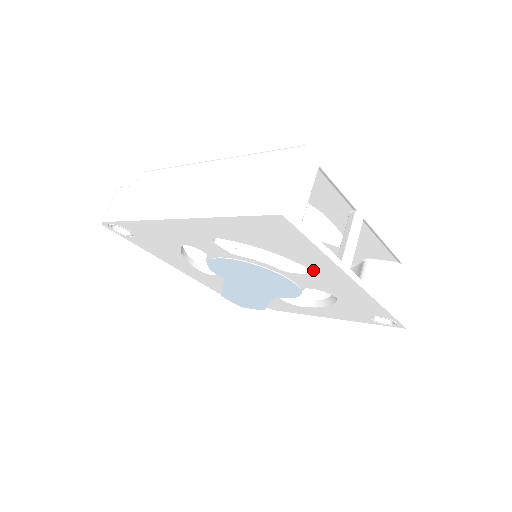
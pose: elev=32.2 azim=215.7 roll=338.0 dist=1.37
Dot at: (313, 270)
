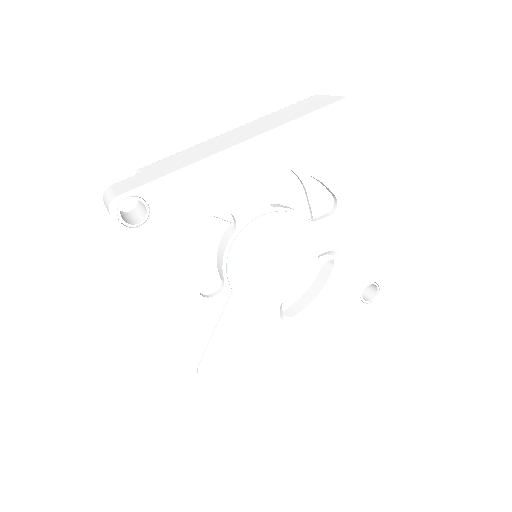
Dot at: (339, 201)
